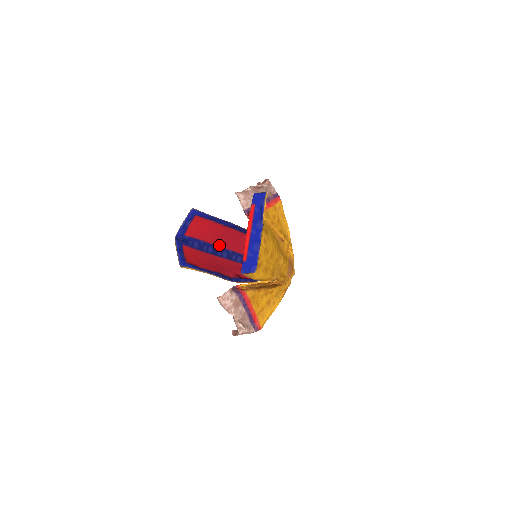
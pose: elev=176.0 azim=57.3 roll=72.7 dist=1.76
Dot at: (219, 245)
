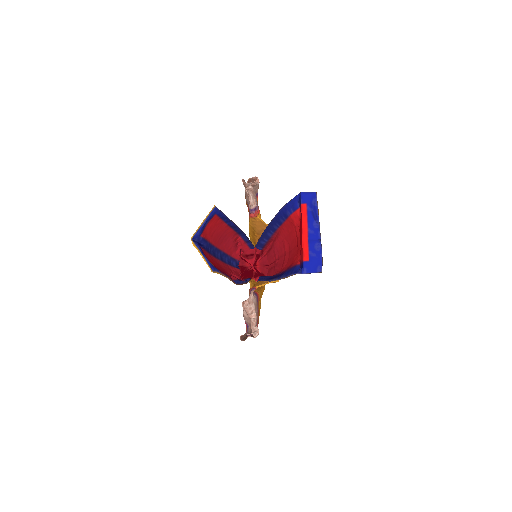
Dot at: (216, 246)
